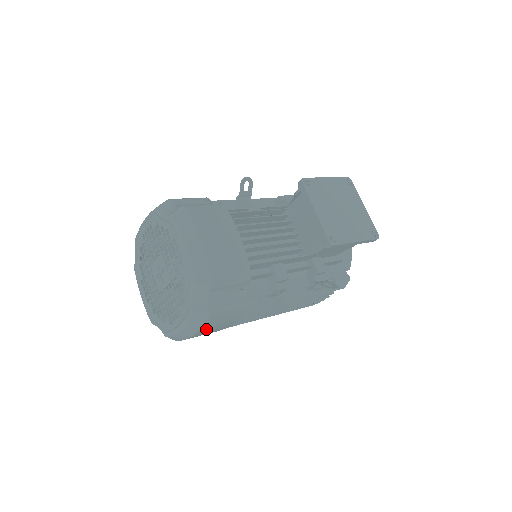
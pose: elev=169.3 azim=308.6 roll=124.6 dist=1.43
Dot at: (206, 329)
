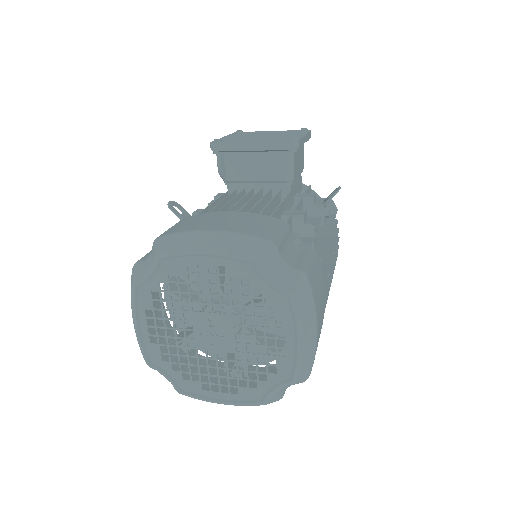
Dot at: (318, 311)
